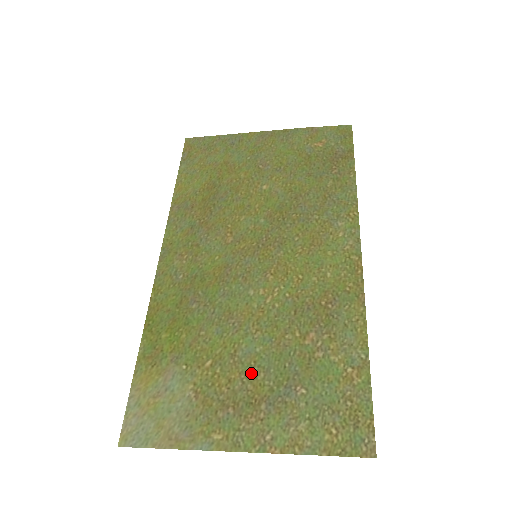
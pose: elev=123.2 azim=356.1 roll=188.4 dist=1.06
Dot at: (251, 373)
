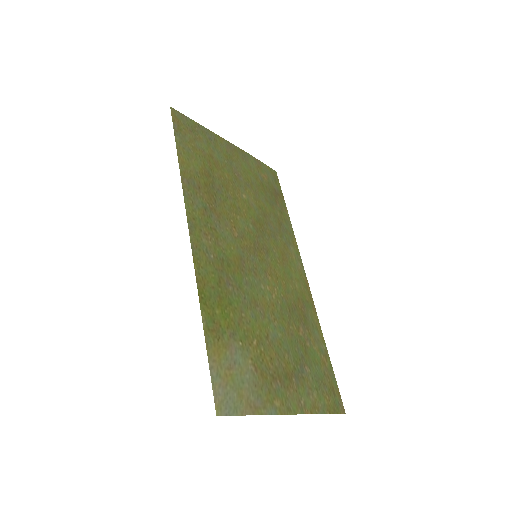
Dot at: (281, 354)
